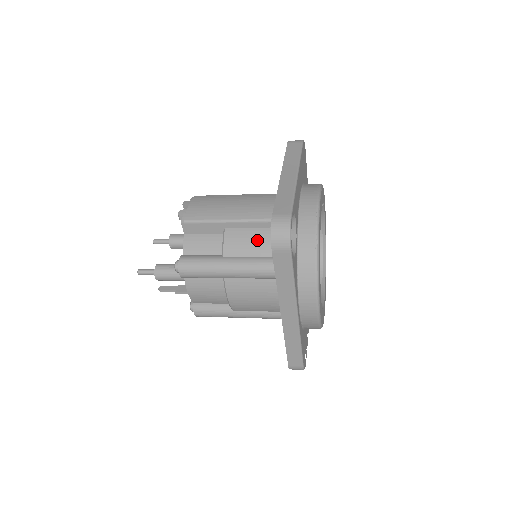
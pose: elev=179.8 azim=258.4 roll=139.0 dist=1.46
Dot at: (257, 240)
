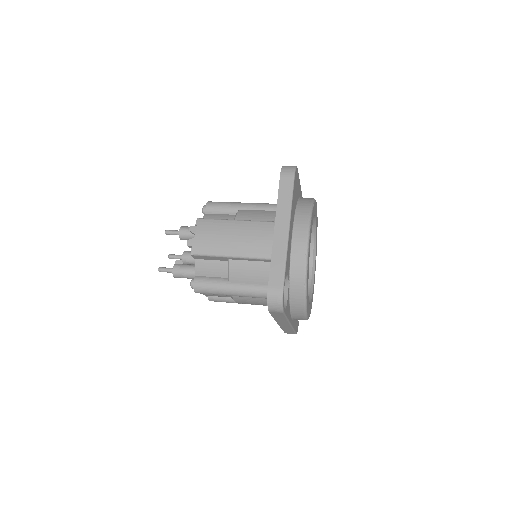
Dot at: (256, 272)
